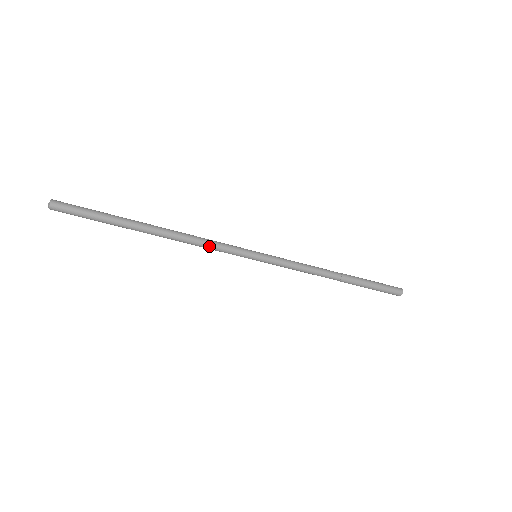
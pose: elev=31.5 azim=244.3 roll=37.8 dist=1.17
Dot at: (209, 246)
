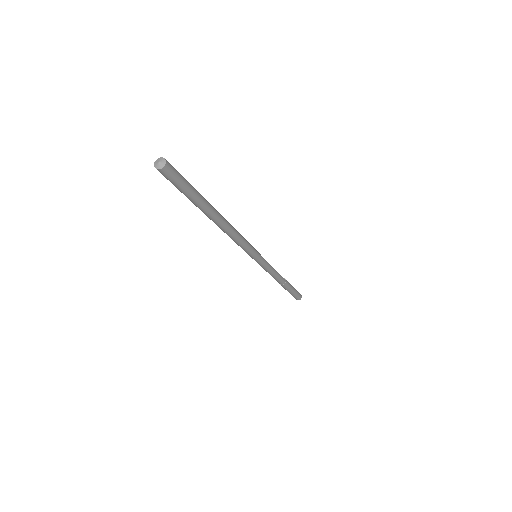
Dot at: (240, 243)
